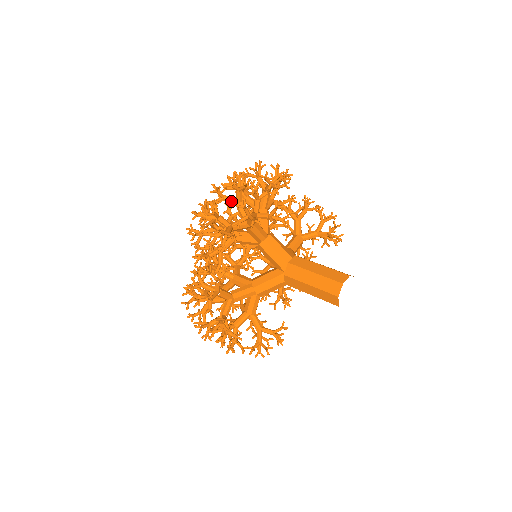
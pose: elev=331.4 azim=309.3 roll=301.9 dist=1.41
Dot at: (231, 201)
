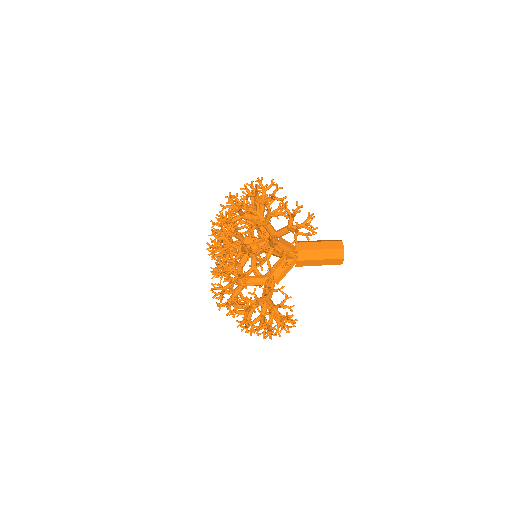
Dot at: (262, 225)
